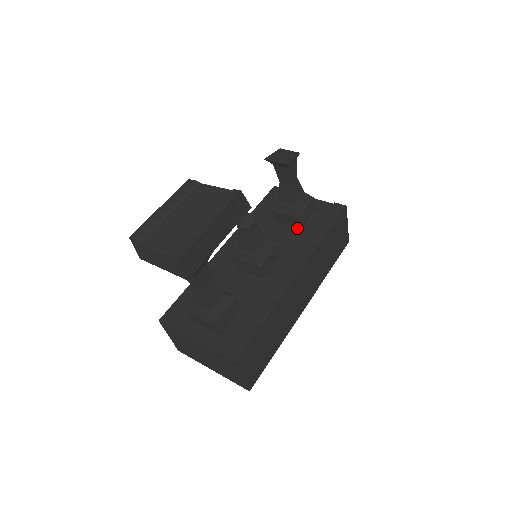
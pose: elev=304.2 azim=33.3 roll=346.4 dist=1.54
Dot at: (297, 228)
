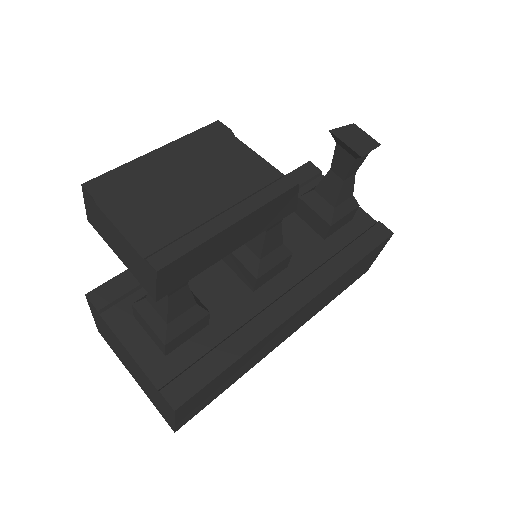
Dot at: (321, 236)
